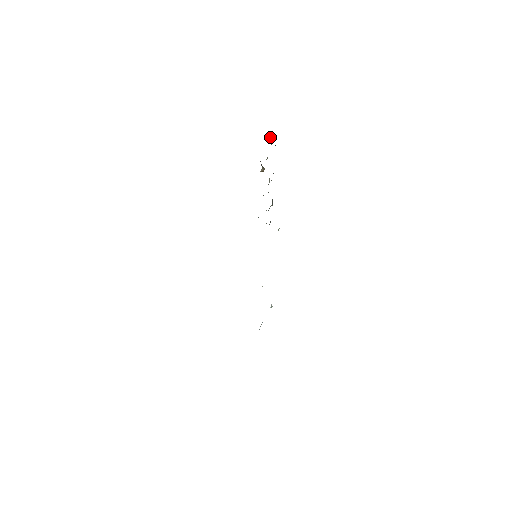
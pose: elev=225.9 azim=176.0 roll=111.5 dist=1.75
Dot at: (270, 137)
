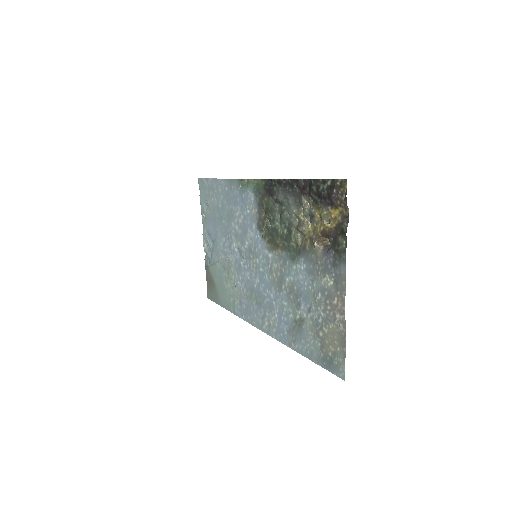
Dot at: (344, 205)
